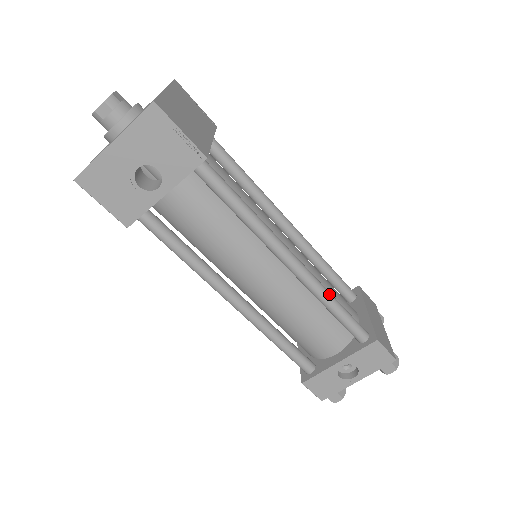
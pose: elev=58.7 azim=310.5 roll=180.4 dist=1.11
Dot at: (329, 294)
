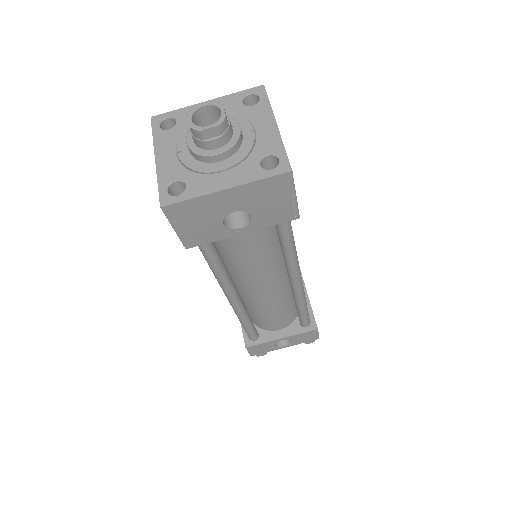
Dot at: occluded
